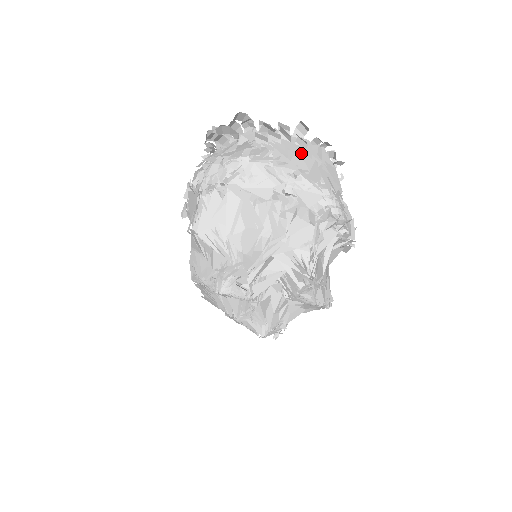
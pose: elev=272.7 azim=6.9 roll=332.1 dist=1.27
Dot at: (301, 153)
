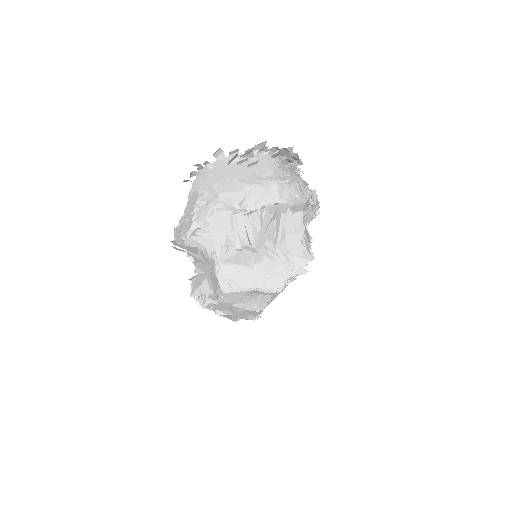
Dot at: (297, 172)
